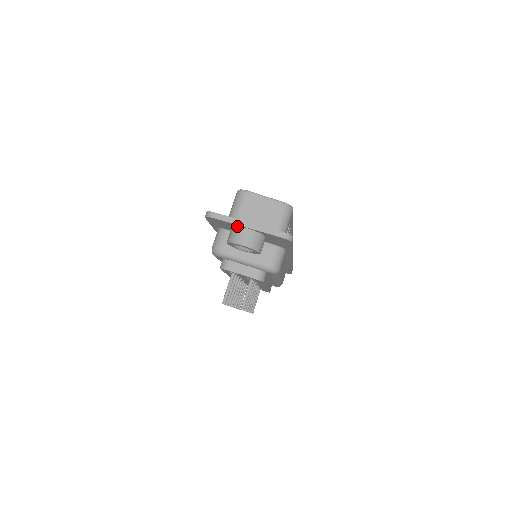
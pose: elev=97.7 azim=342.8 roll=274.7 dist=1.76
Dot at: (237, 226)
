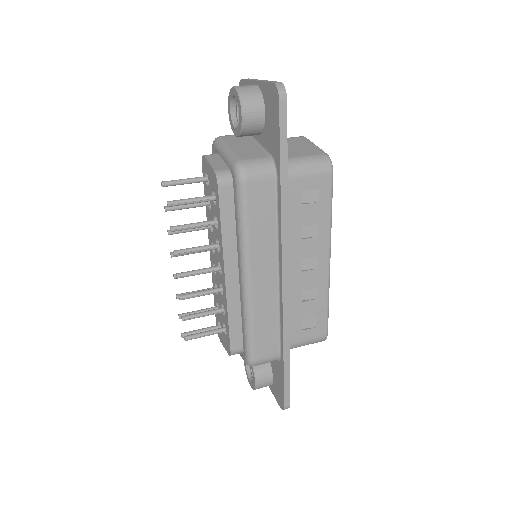
Dot at: occluded
